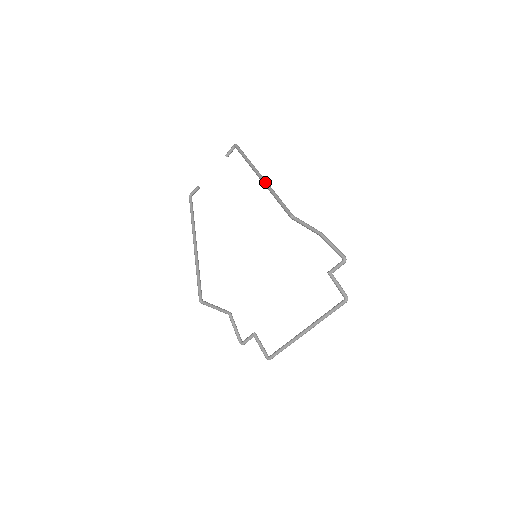
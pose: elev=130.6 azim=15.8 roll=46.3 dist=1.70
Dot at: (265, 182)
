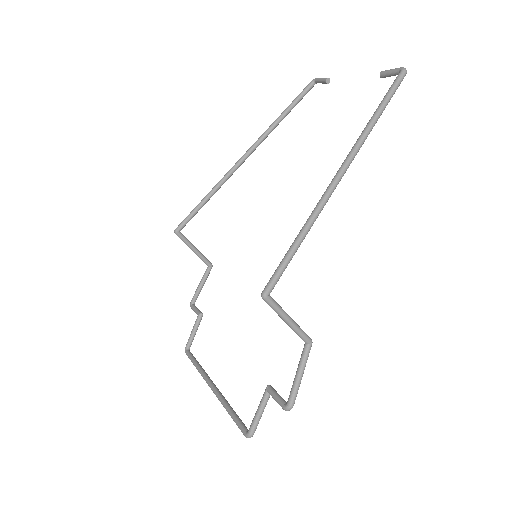
Dot at: (326, 193)
